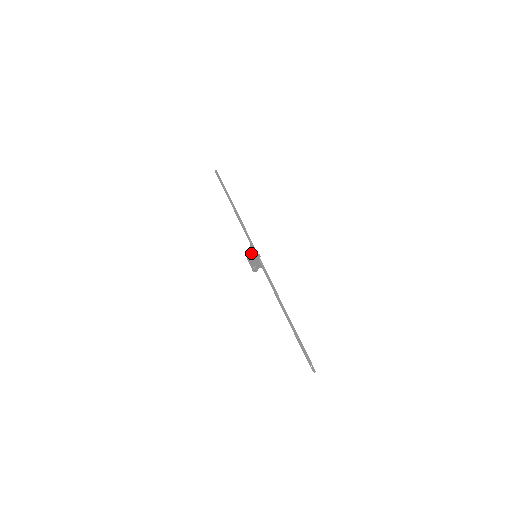
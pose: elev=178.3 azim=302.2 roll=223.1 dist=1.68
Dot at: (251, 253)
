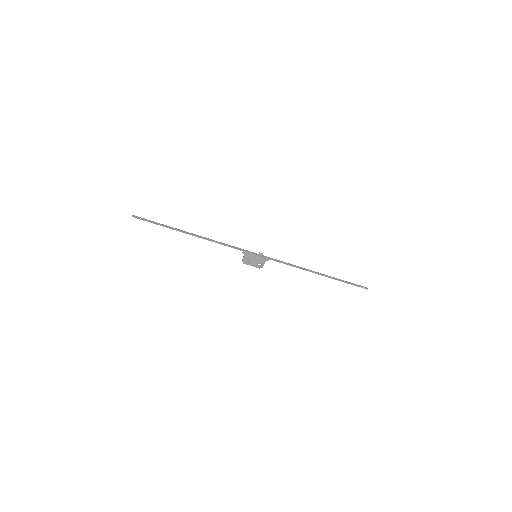
Dot at: (249, 257)
